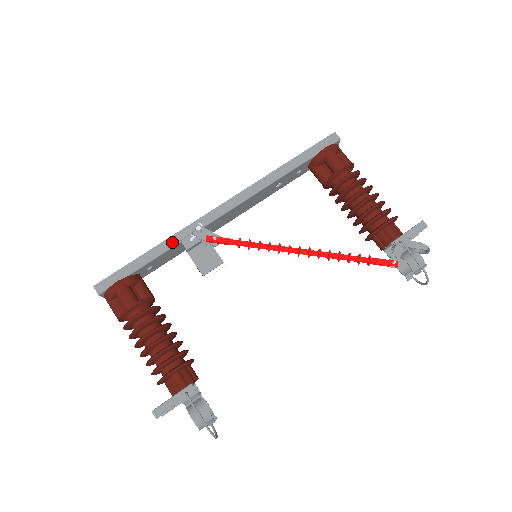
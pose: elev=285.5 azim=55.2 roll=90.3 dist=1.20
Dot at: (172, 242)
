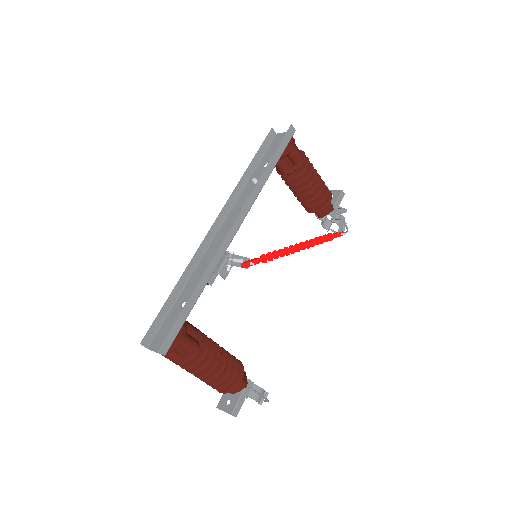
Dot at: (208, 276)
